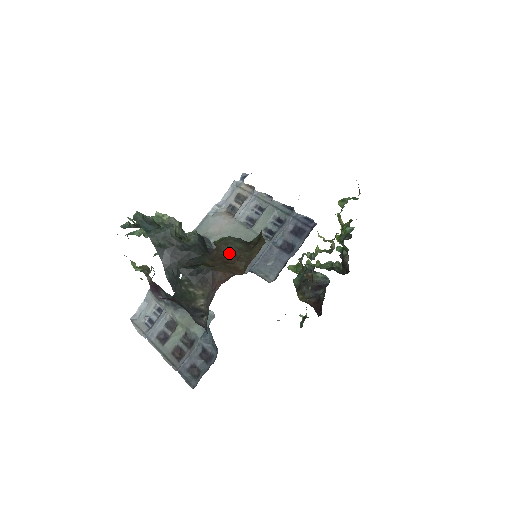
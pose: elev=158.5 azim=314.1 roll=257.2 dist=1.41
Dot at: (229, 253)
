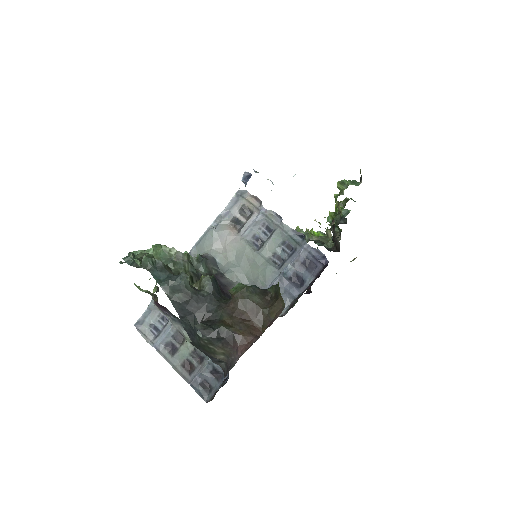
Dot at: (247, 308)
